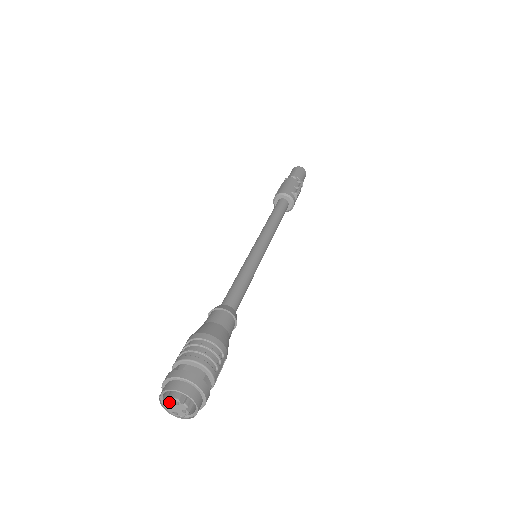
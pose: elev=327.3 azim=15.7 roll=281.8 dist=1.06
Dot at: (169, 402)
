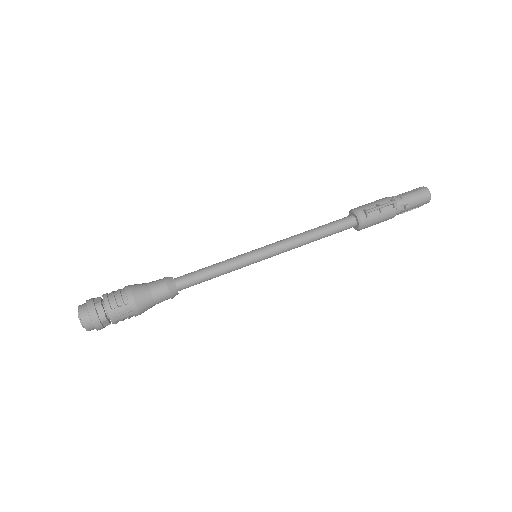
Dot at: occluded
